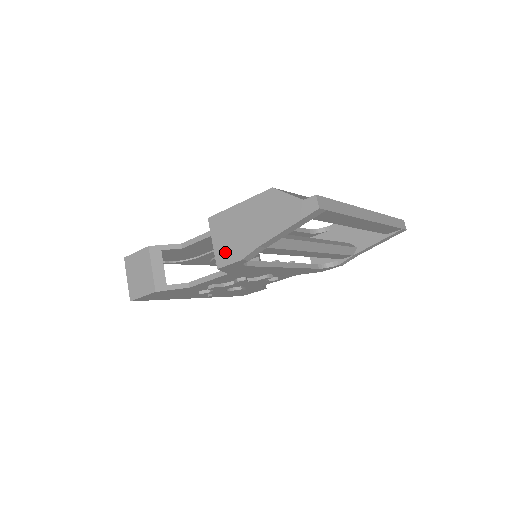
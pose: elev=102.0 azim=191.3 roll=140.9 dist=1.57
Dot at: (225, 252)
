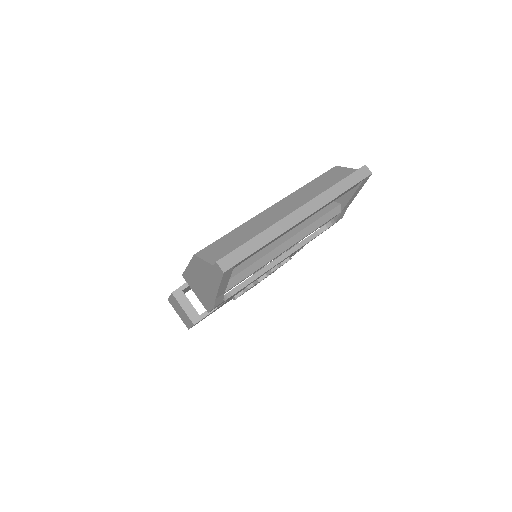
Dot at: (204, 301)
